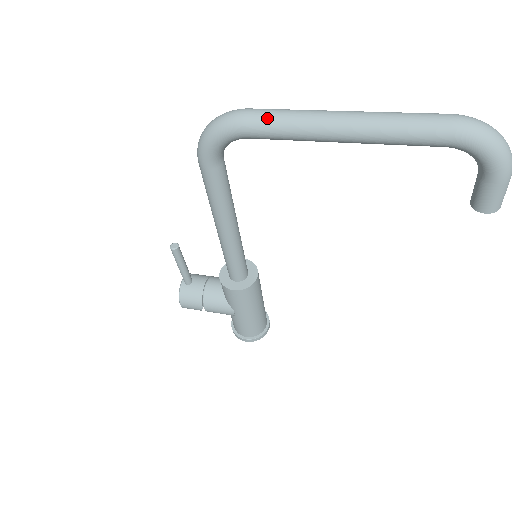
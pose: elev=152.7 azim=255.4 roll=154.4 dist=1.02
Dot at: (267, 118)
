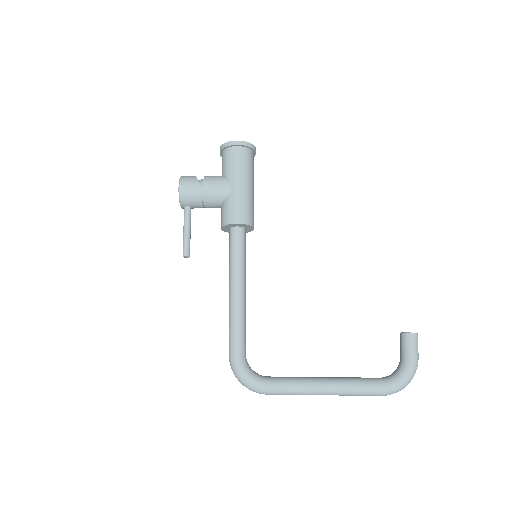
Dot at: occluded
